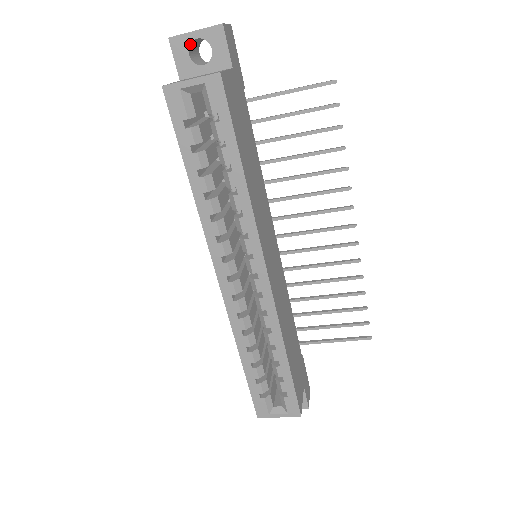
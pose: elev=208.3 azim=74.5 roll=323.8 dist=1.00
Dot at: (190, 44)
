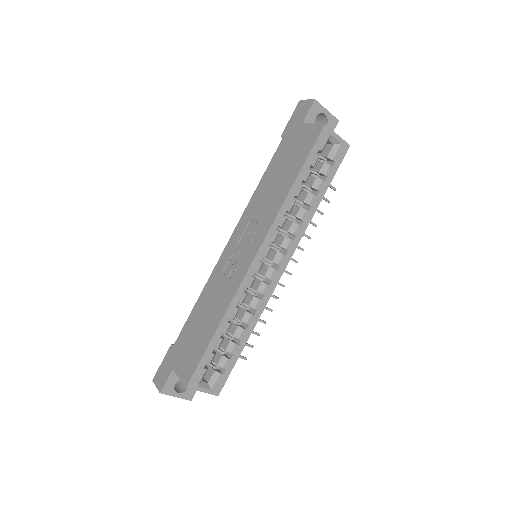
Dot at: (320, 113)
